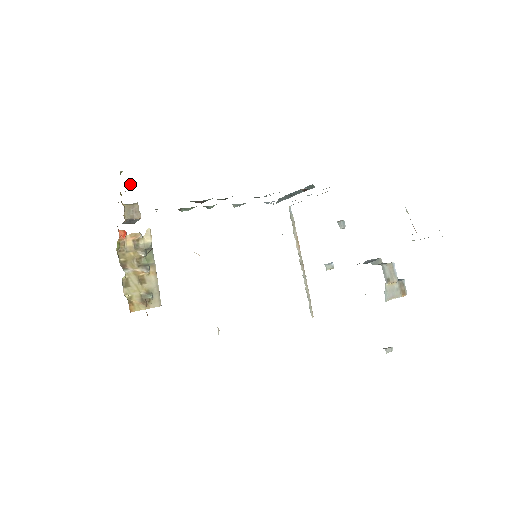
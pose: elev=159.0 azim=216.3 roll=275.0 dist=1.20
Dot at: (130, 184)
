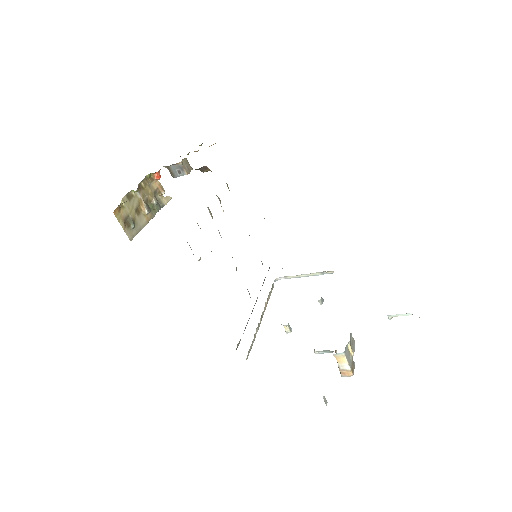
Dot at: (215, 143)
